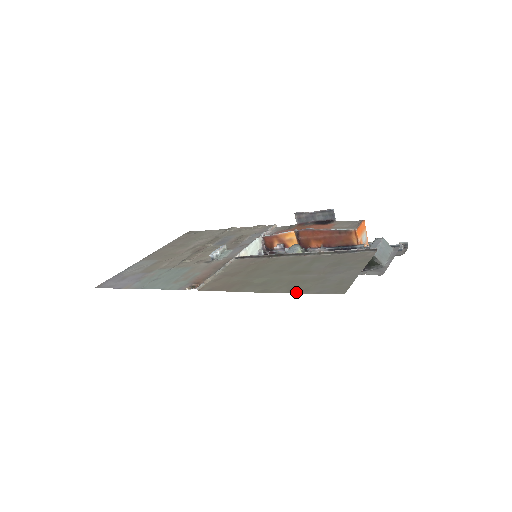
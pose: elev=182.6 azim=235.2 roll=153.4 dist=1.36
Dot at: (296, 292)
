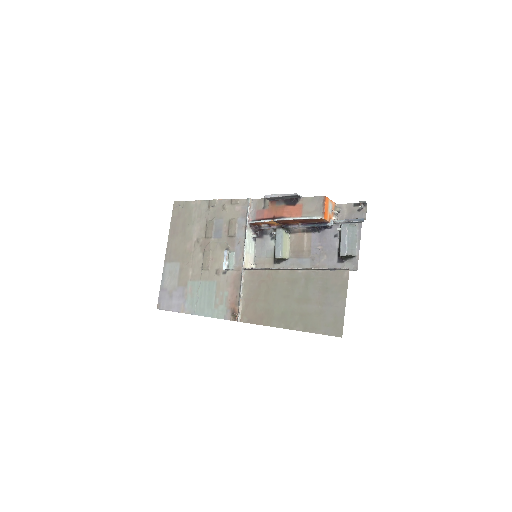
Dot at: (310, 331)
